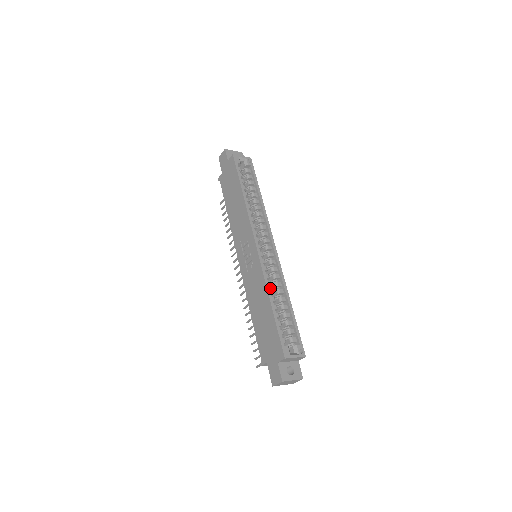
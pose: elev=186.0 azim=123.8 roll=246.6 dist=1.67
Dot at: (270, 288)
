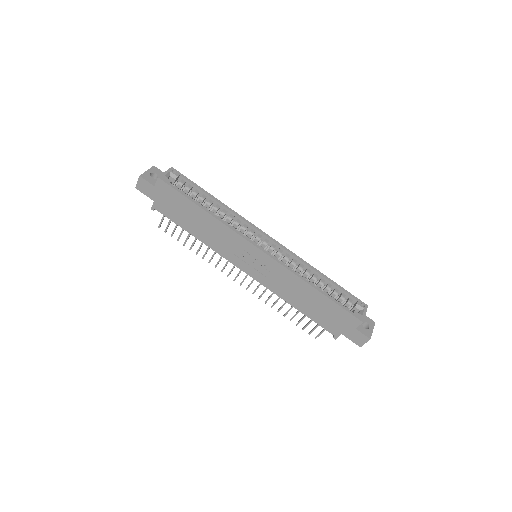
Dot at: occluded
